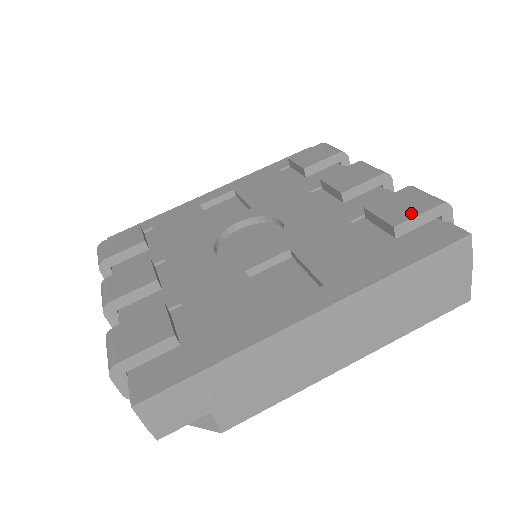
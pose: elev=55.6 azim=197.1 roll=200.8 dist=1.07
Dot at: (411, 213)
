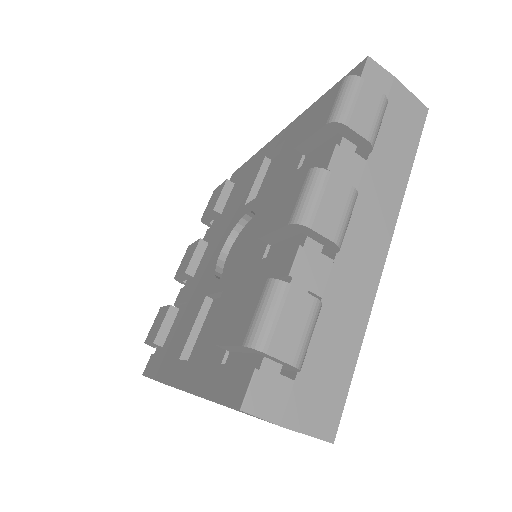
Dot at: (230, 336)
